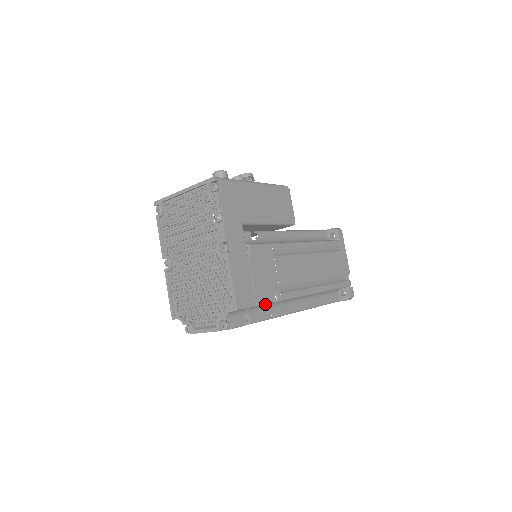
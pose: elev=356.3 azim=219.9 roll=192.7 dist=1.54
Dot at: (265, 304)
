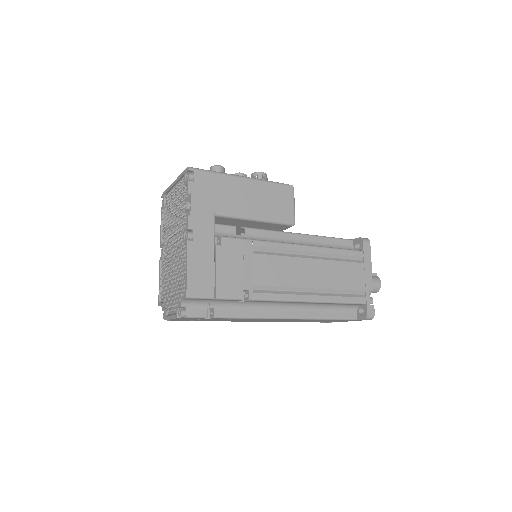
Dot at: (229, 299)
